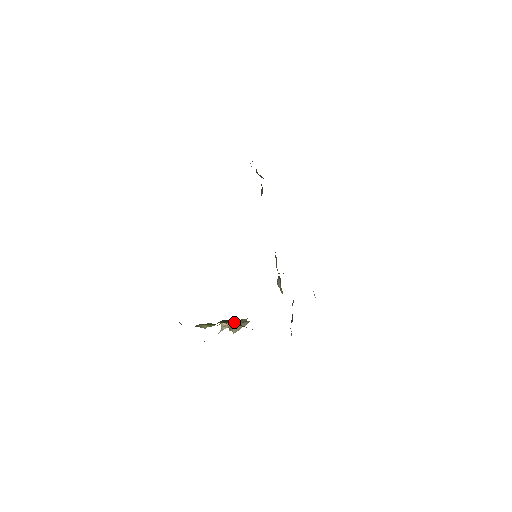
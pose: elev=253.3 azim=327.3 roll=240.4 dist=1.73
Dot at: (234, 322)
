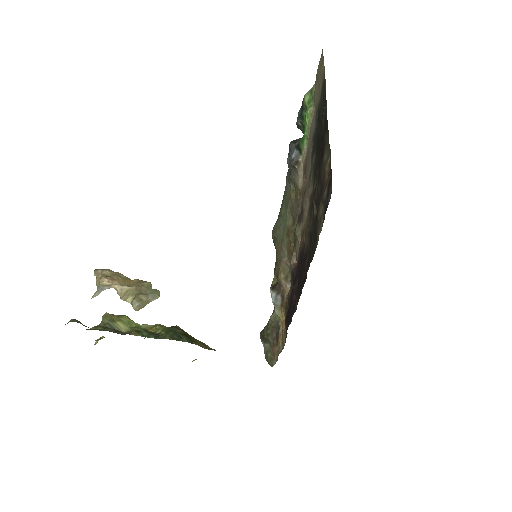
Dot at: (191, 339)
